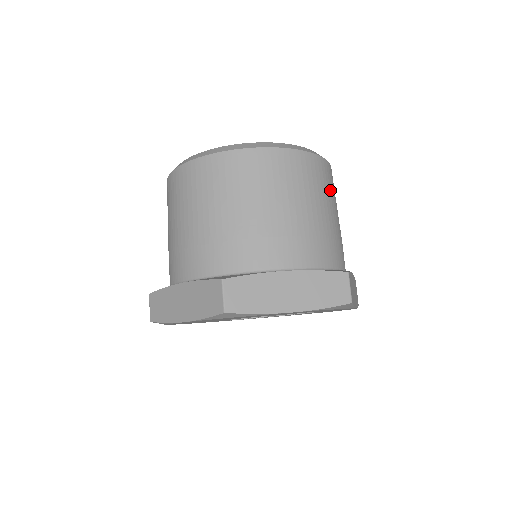
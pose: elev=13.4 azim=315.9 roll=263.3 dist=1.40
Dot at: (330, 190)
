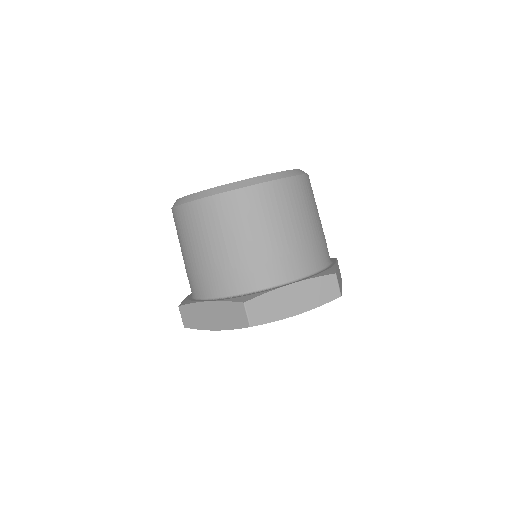
Dot at: (311, 200)
